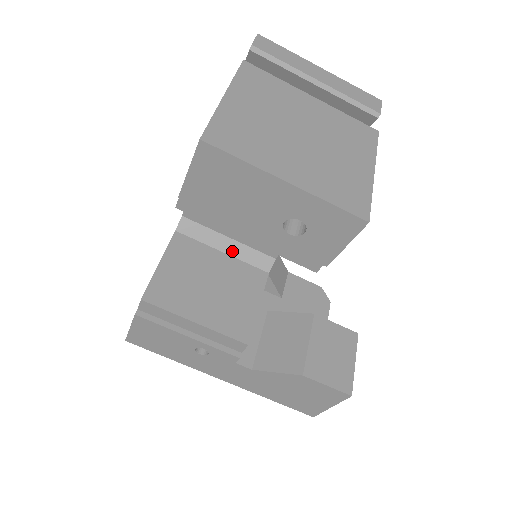
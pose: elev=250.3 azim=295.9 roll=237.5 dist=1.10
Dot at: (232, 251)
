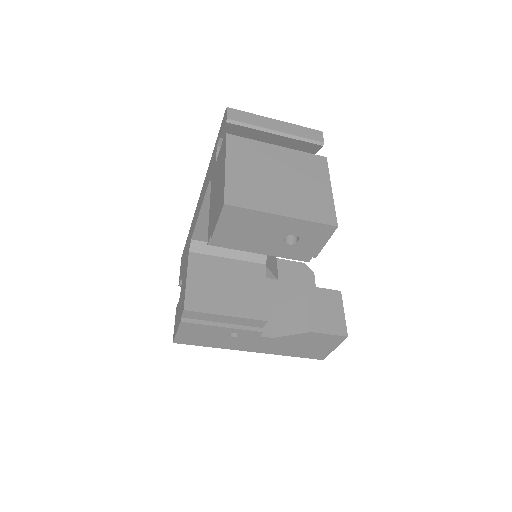
Dot at: (235, 255)
